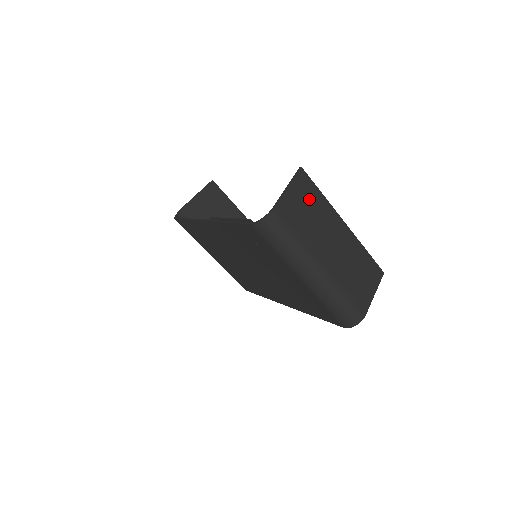
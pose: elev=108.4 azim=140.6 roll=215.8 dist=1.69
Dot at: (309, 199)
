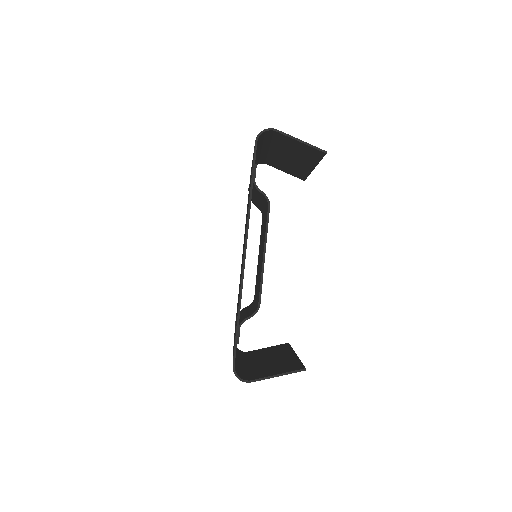
Dot at: occluded
